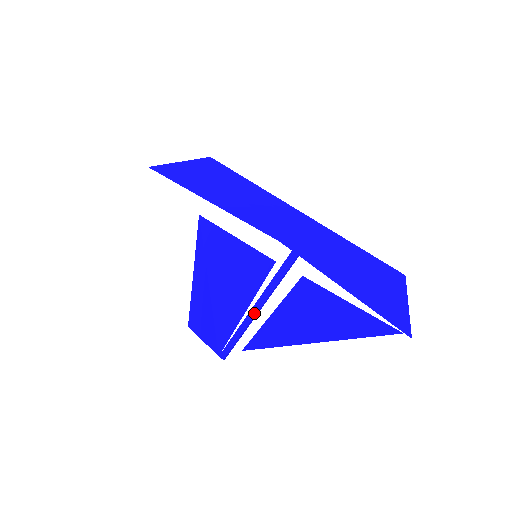
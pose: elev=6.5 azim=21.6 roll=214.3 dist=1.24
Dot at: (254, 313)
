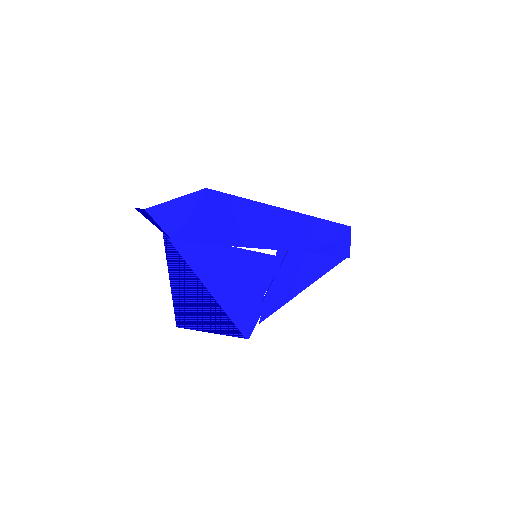
Dot at: (268, 298)
